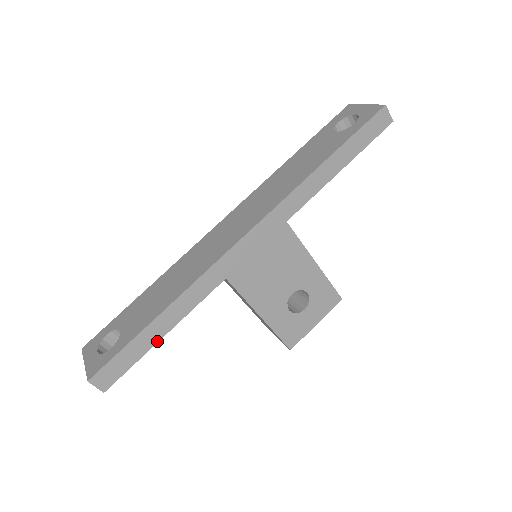
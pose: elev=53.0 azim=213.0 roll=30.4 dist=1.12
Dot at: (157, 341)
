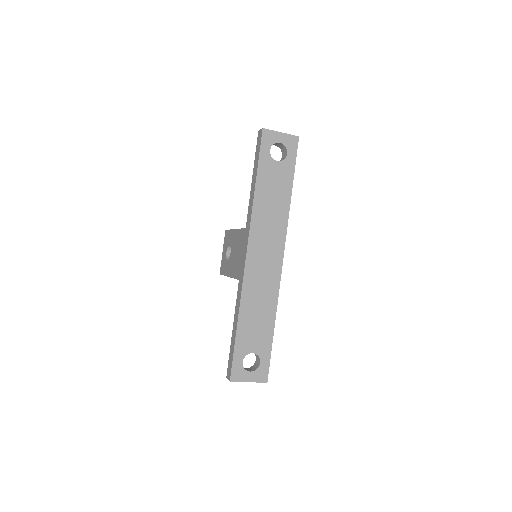
Dot at: occluded
